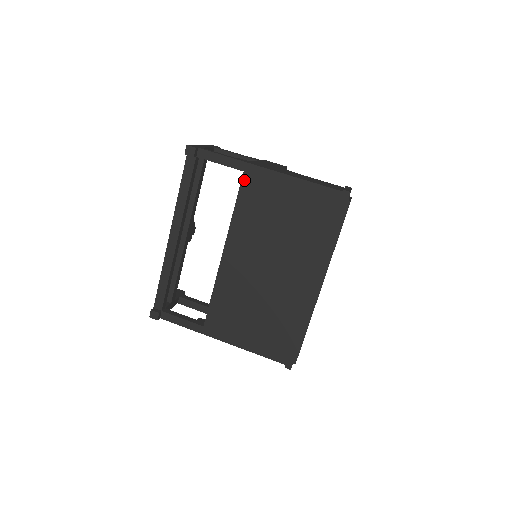
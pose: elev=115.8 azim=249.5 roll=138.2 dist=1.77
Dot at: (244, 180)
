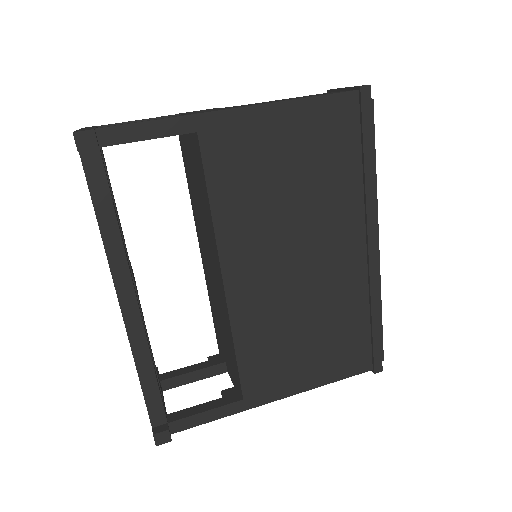
Dot at: (204, 146)
